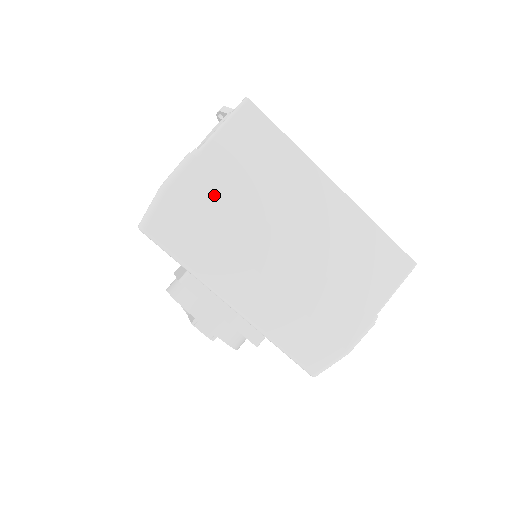
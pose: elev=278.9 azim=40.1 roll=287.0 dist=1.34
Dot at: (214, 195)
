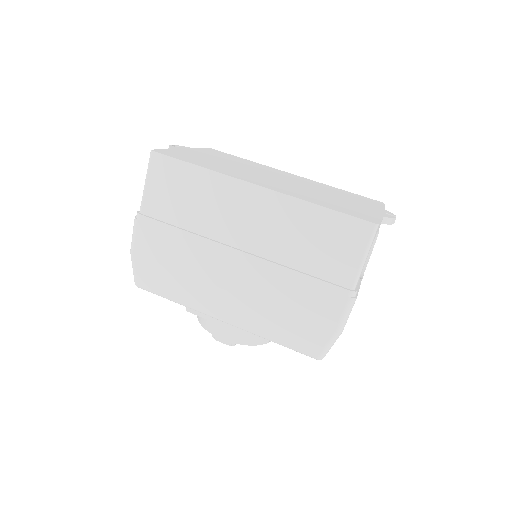
Dot at: (164, 243)
